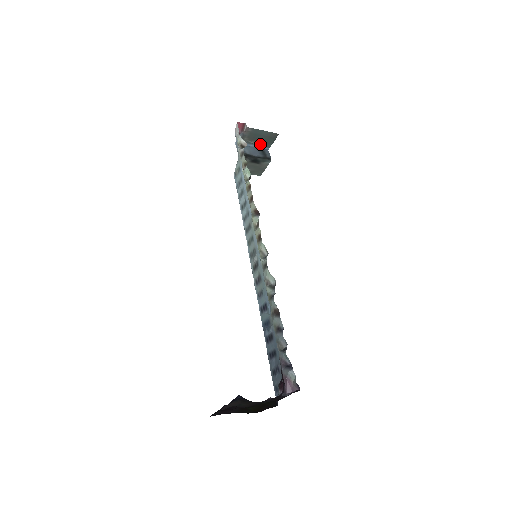
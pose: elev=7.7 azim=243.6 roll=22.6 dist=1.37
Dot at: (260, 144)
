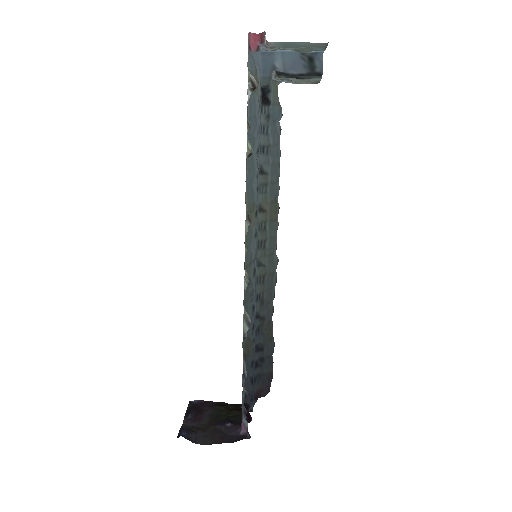
Dot at: (303, 51)
